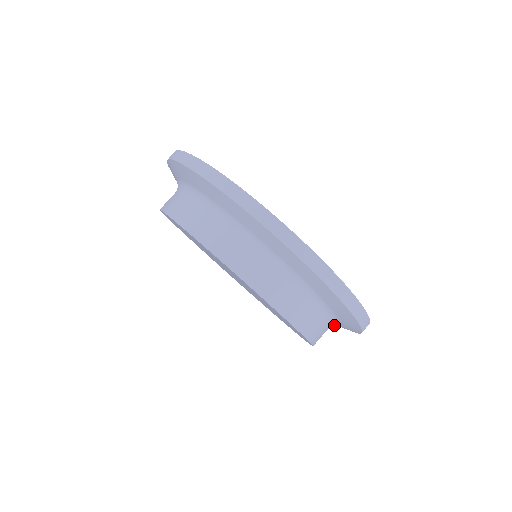
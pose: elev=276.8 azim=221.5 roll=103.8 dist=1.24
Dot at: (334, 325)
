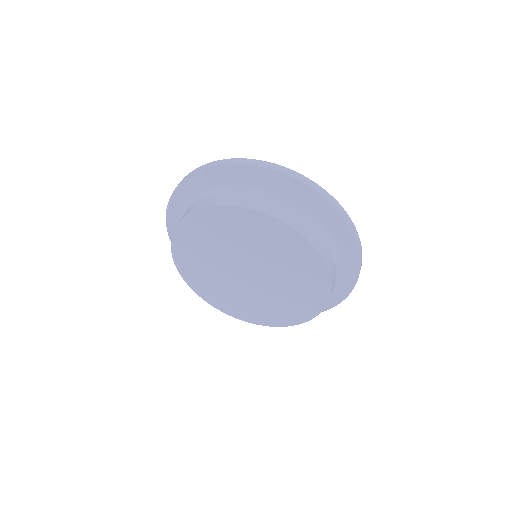
Dot at: occluded
